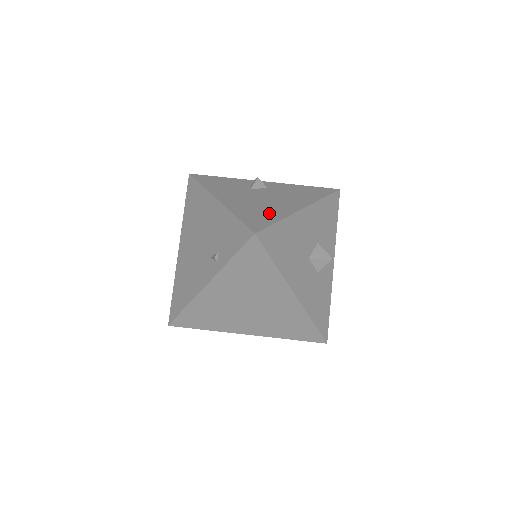
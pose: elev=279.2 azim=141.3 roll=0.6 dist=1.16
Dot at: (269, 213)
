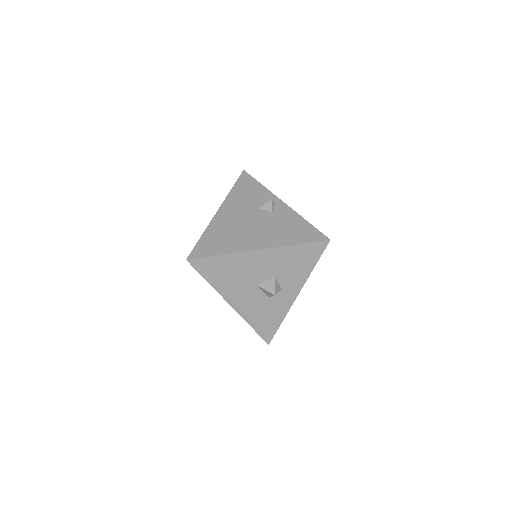
Dot at: (226, 243)
